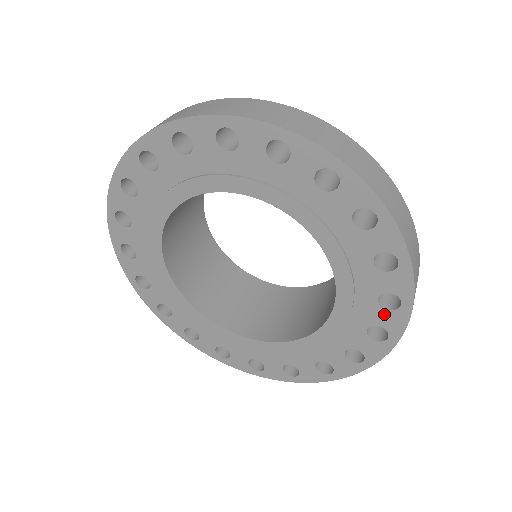
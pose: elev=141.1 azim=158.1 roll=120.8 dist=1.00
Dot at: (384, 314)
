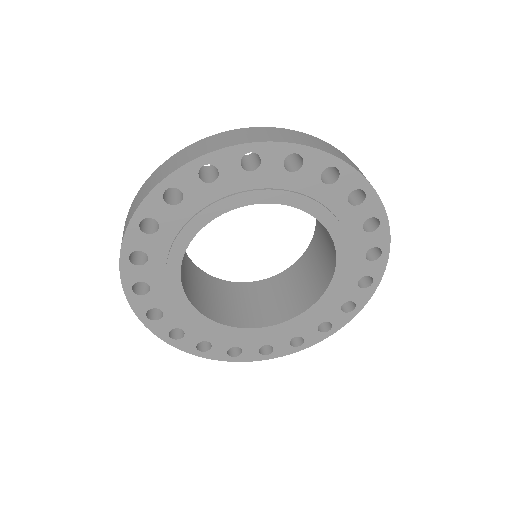
Dot at: (362, 208)
